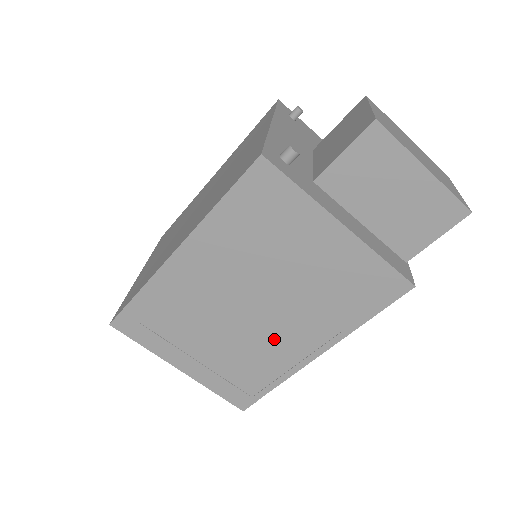
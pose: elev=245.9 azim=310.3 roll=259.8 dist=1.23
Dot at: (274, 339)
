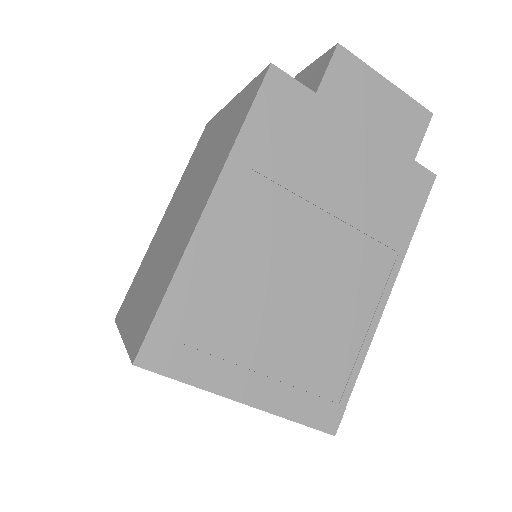
Dot at: (339, 296)
